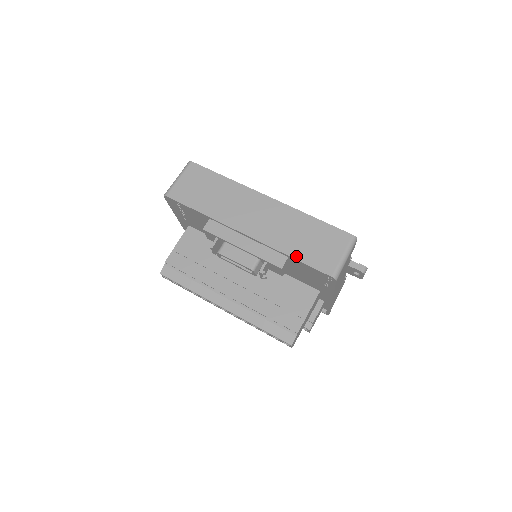
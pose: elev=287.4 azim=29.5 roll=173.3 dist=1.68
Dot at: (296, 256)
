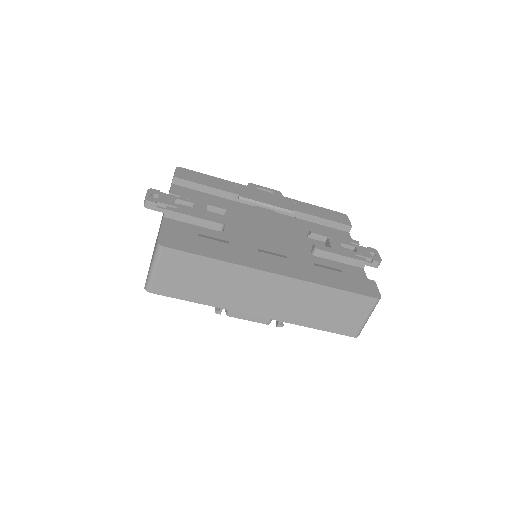
Dot at: (317, 327)
